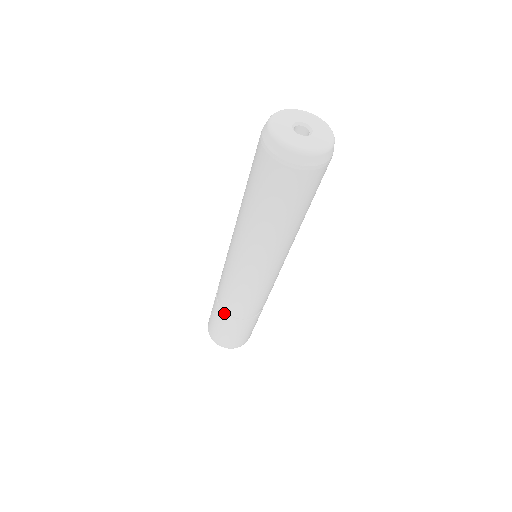
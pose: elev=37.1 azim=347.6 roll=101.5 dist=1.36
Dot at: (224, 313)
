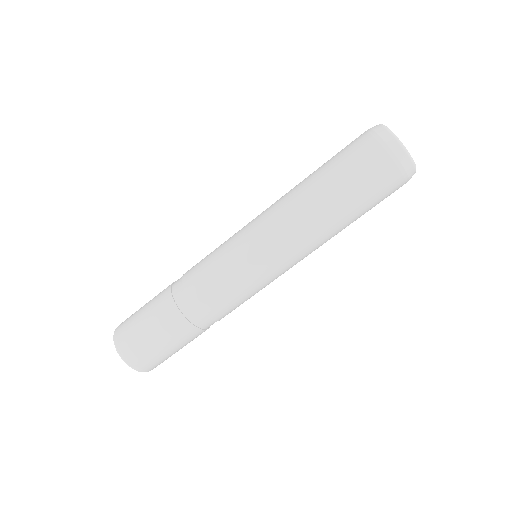
Dot at: (170, 286)
